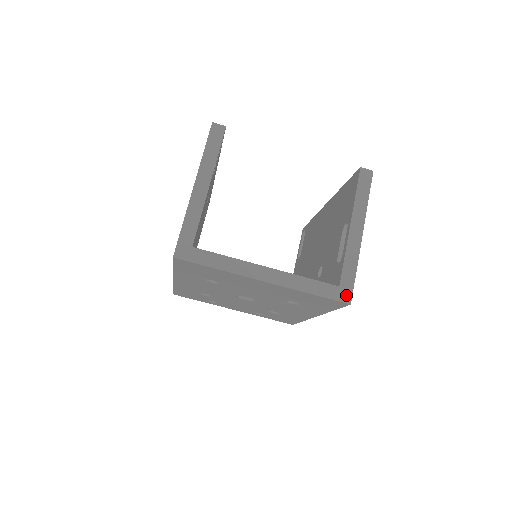
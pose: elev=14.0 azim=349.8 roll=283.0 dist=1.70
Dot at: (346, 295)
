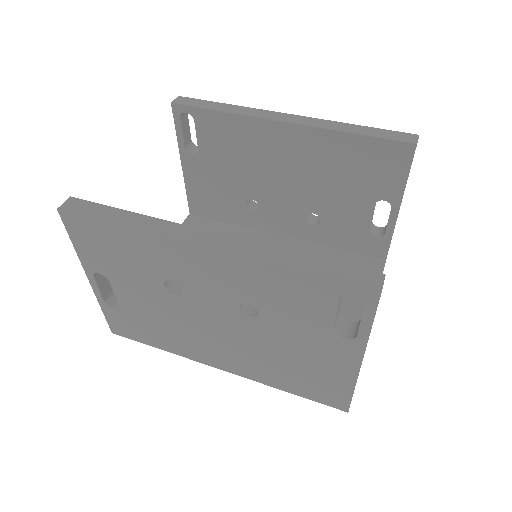
Dot at: occluded
